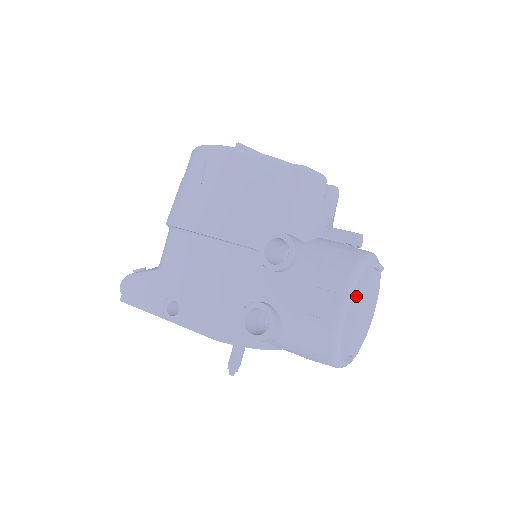
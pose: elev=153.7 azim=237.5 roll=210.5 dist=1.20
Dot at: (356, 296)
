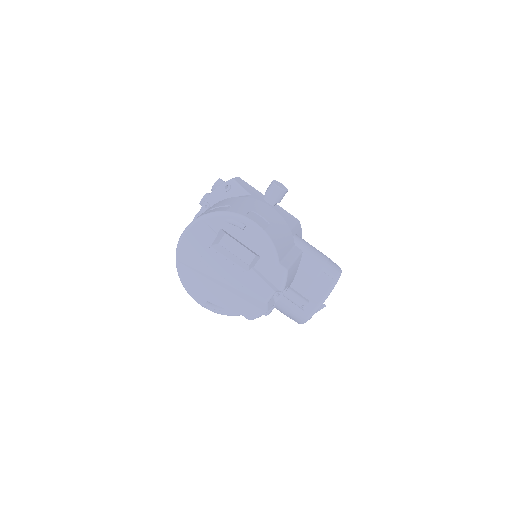
Dot at: occluded
